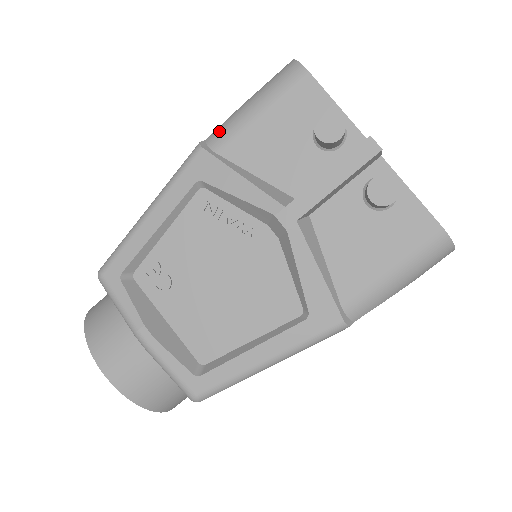
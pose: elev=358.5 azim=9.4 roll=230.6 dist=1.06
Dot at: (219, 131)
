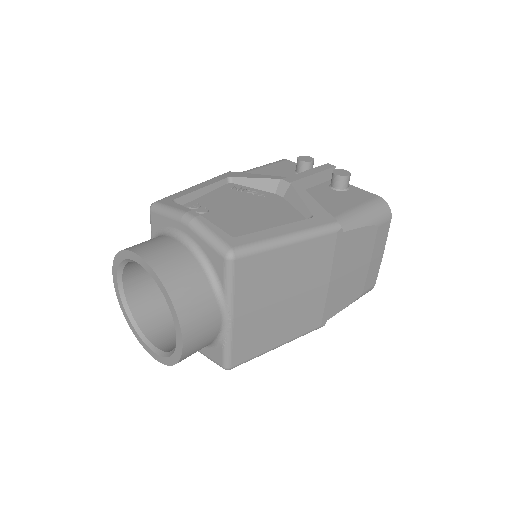
Dot at: occluded
